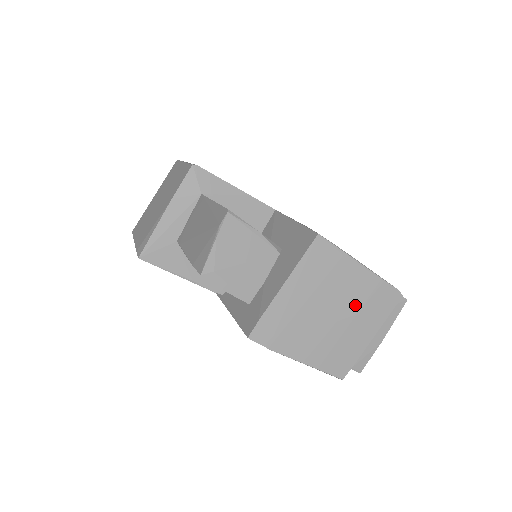
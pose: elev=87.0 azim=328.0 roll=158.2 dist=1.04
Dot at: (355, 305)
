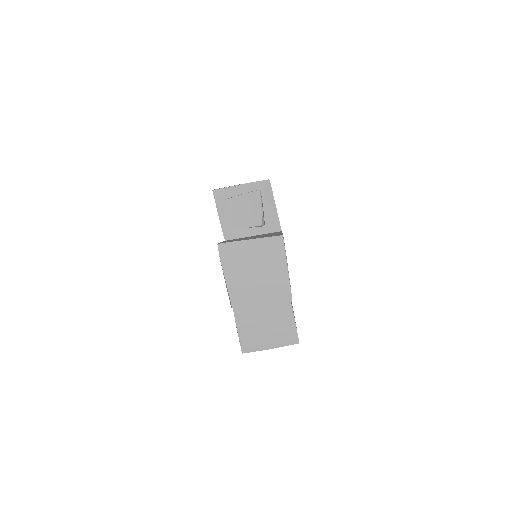
Dot at: (269, 281)
